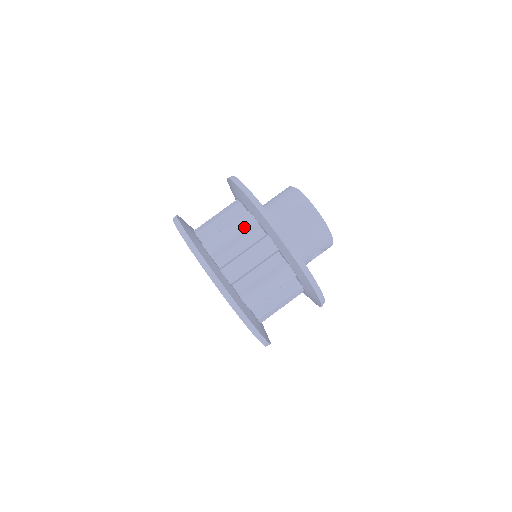
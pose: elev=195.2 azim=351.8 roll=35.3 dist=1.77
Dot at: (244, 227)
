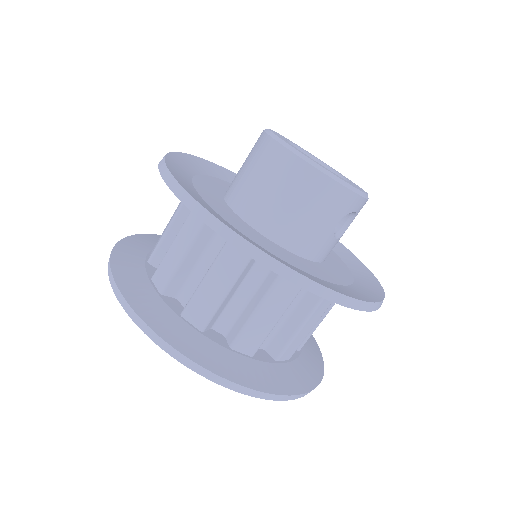
Dot at: (193, 234)
